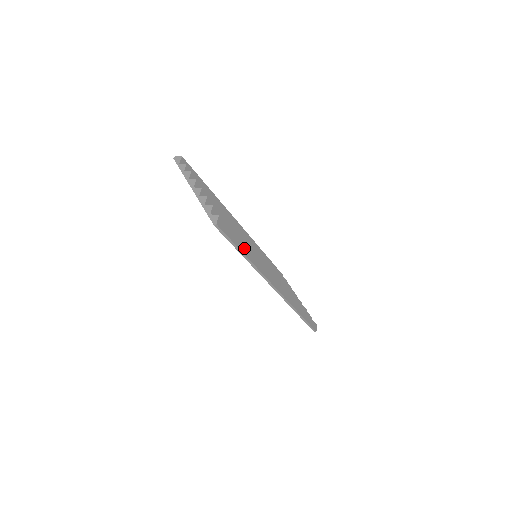
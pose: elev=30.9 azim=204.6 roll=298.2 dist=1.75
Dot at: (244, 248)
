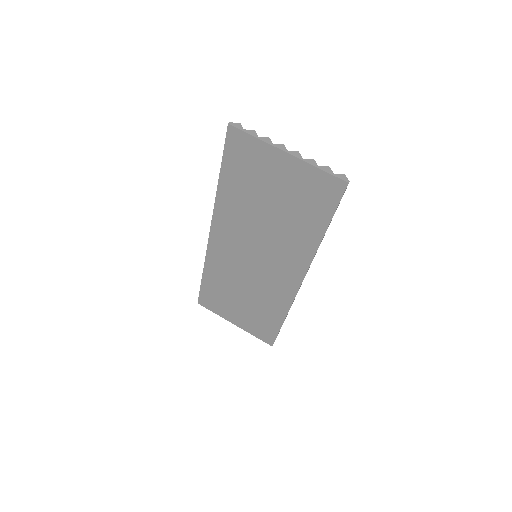
Dot at: occluded
